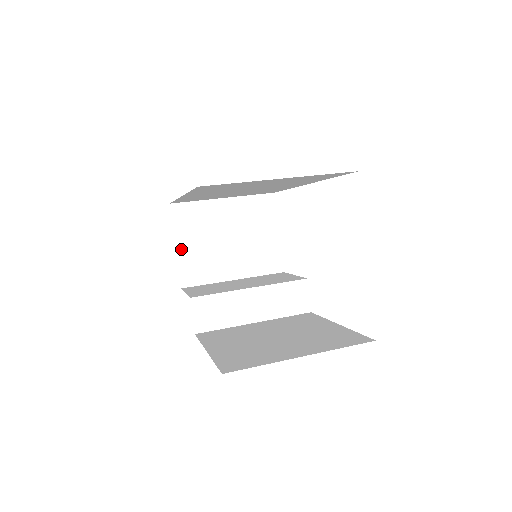
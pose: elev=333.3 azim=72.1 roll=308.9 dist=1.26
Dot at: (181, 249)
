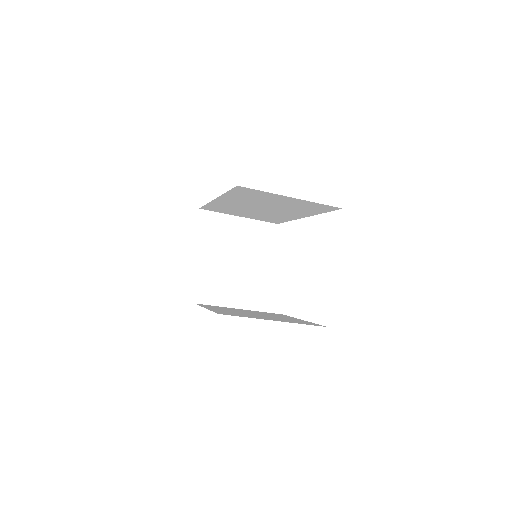
Dot at: (197, 244)
